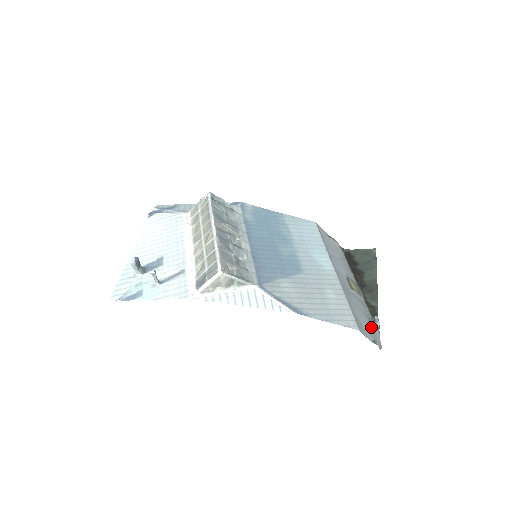
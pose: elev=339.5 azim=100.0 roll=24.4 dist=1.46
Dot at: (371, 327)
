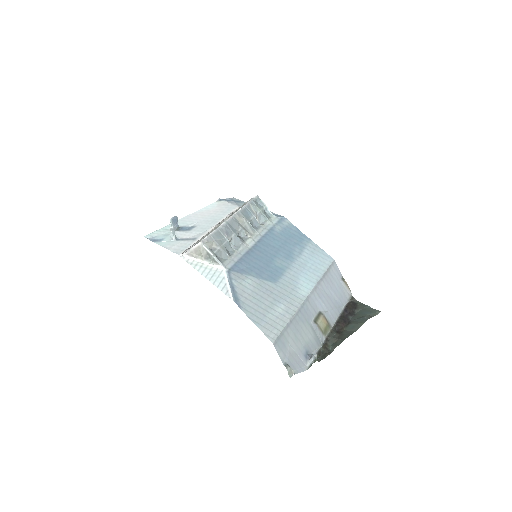
Dot at: (301, 357)
